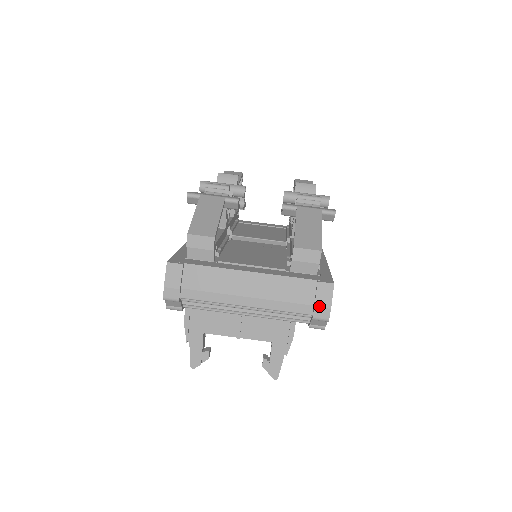
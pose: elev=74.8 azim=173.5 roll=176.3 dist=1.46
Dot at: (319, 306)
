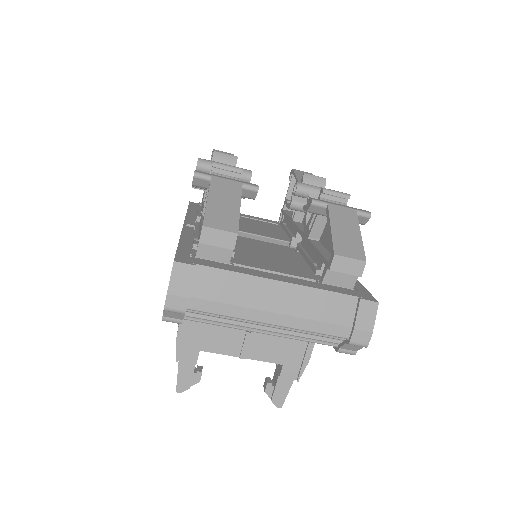
Dot at: (359, 329)
